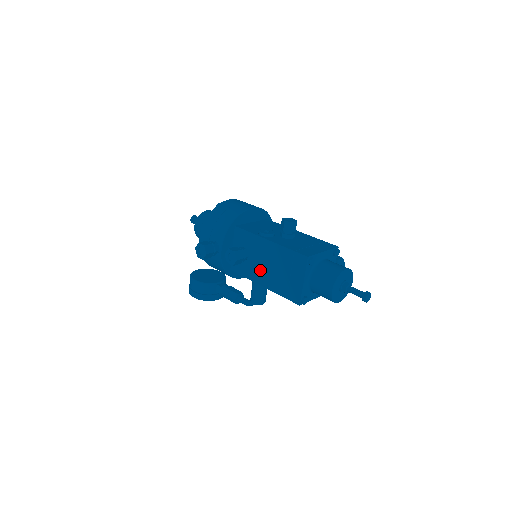
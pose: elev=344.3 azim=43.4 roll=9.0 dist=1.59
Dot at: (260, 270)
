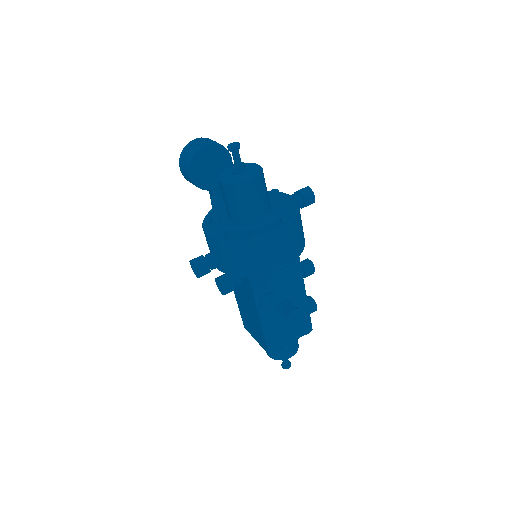
Dot at: (240, 294)
